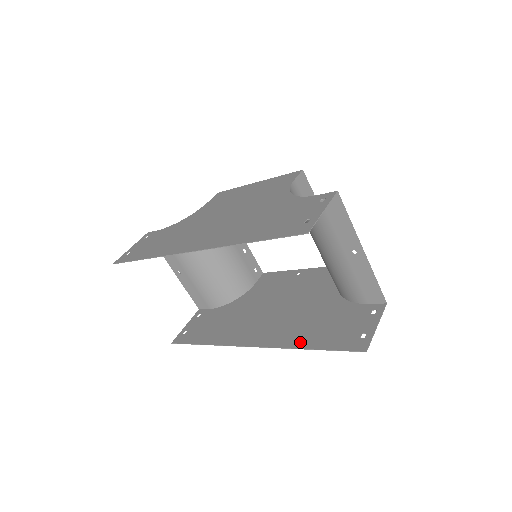
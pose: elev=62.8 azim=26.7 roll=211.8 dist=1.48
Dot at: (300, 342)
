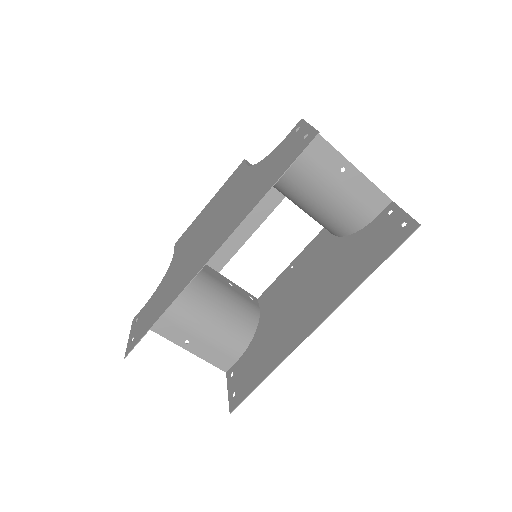
Dot at: (358, 279)
